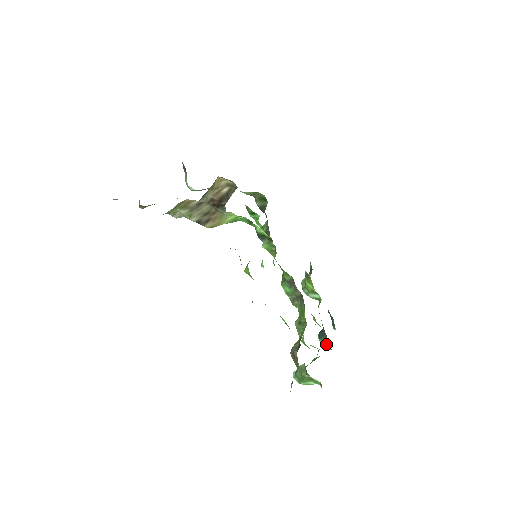
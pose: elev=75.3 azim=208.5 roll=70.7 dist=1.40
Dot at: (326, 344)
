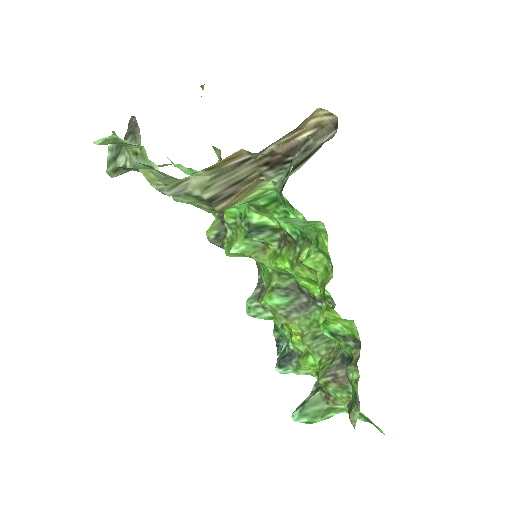
Dot at: (297, 370)
